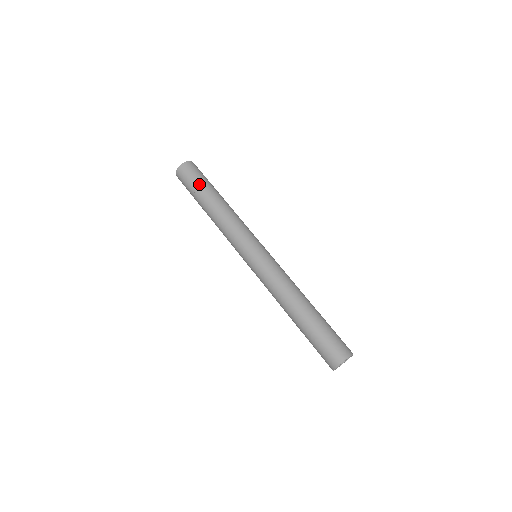
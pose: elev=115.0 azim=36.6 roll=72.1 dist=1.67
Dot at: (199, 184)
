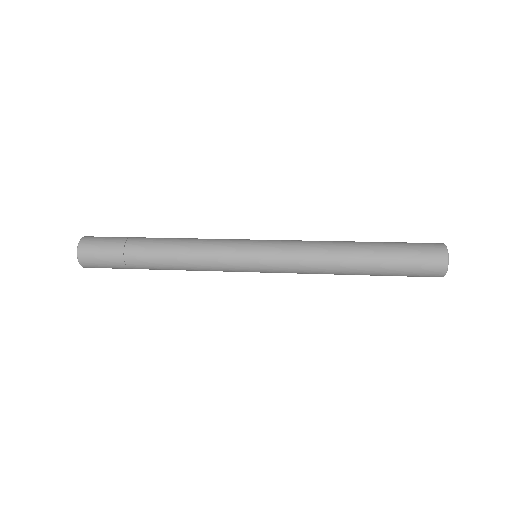
Dot at: (126, 237)
